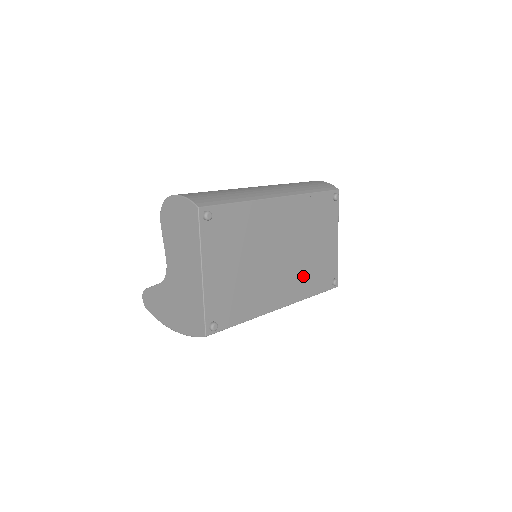
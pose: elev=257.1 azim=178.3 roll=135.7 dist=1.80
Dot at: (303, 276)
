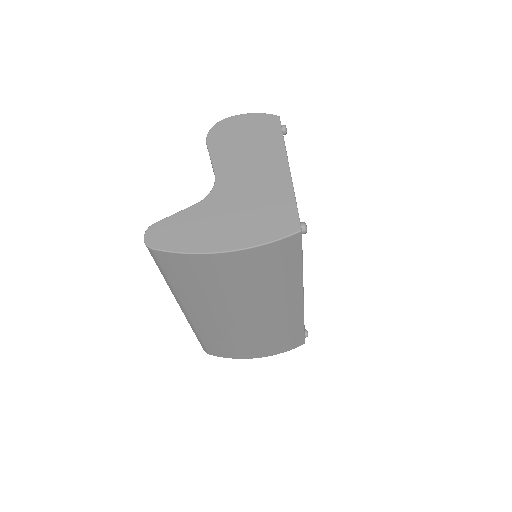
Dot at: occluded
